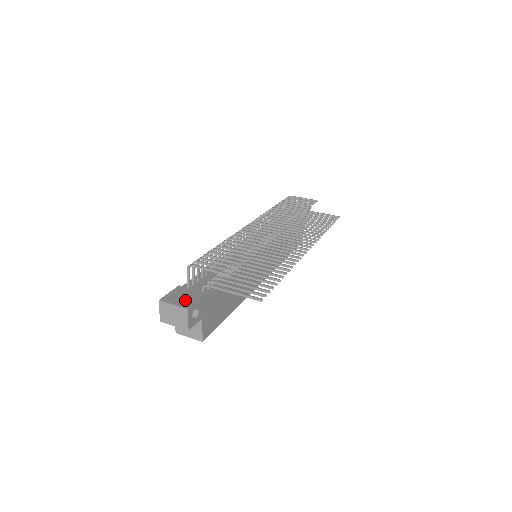
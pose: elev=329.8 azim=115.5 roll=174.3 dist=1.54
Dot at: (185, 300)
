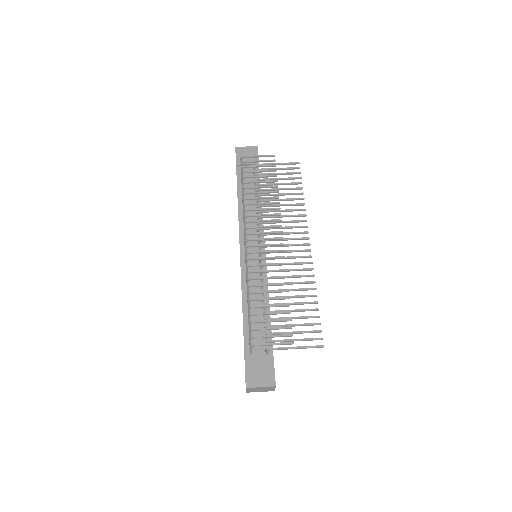
Dot at: (265, 376)
